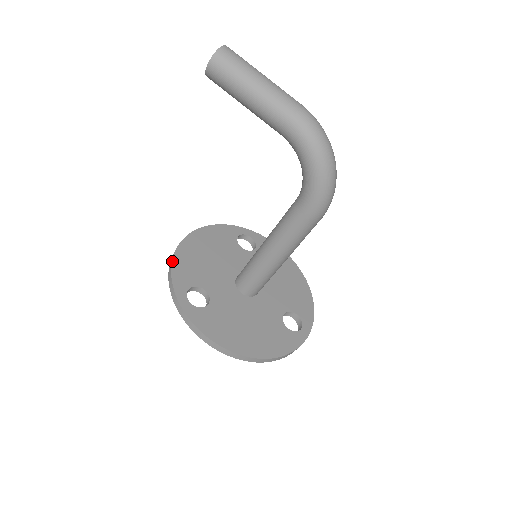
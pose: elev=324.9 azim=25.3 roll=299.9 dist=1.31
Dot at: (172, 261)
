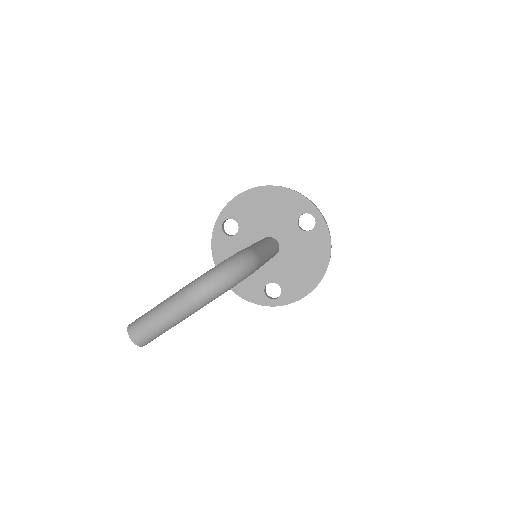
Dot at: (242, 298)
